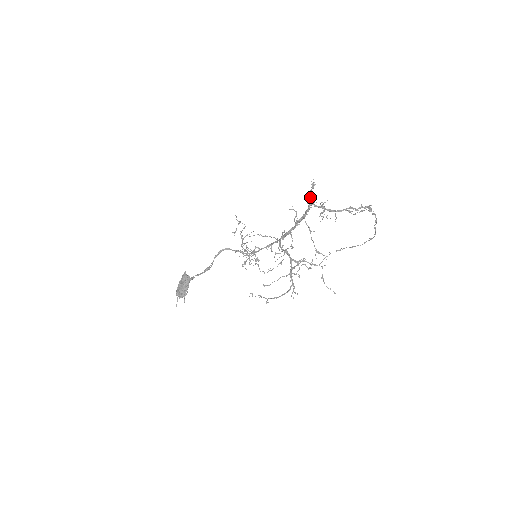
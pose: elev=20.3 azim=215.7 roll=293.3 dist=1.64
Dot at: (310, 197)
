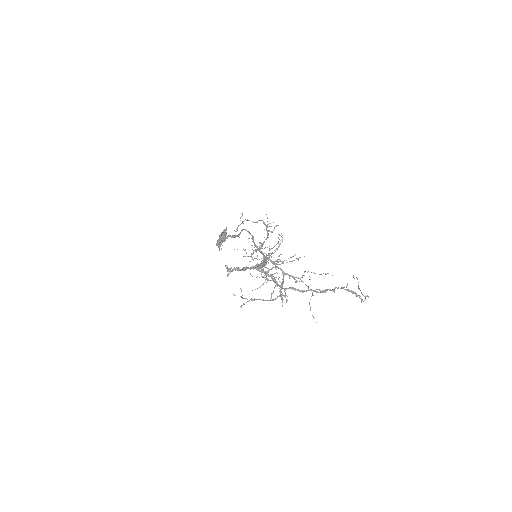
Dot at: (240, 269)
